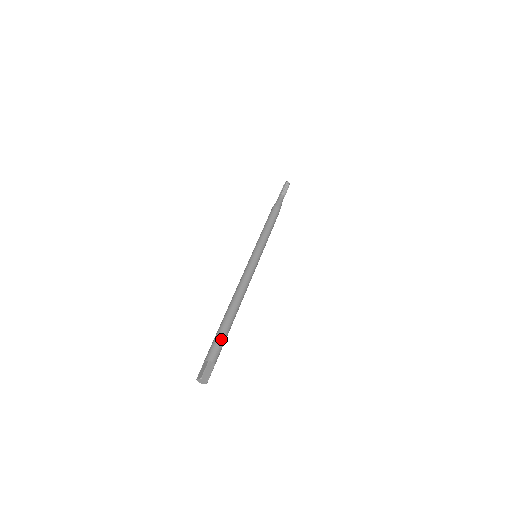
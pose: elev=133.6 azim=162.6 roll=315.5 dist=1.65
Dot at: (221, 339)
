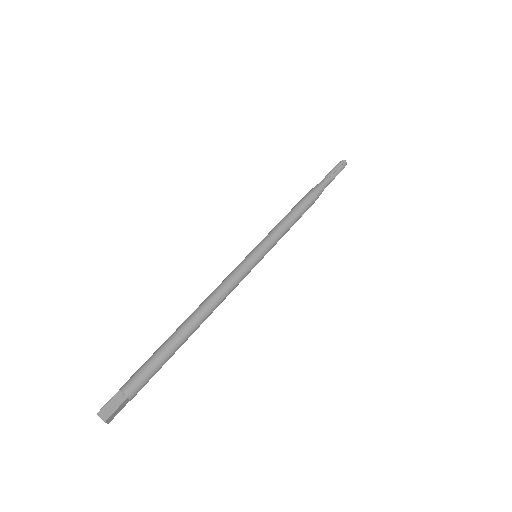
Dot at: (157, 370)
